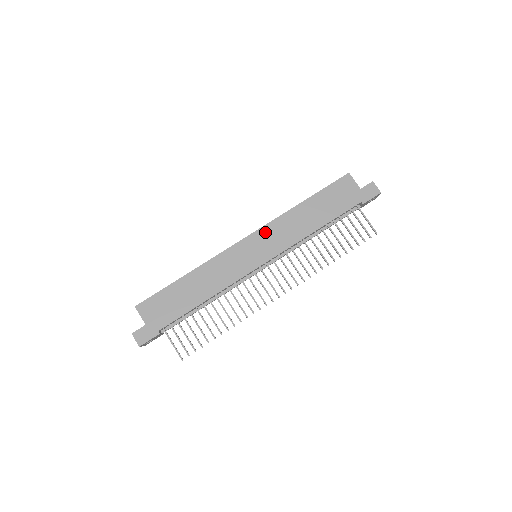
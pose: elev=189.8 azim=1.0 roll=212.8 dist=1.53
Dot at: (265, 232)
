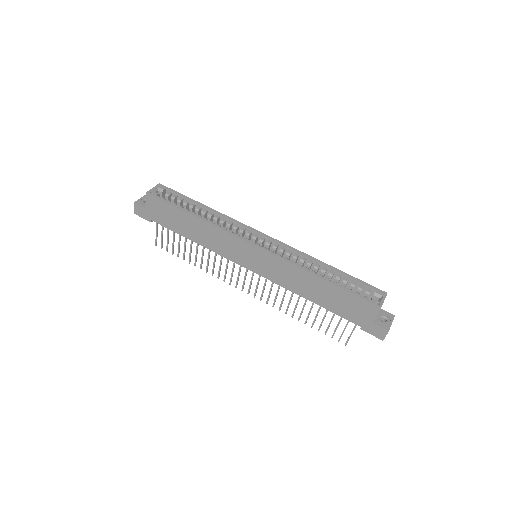
Dot at: (272, 260)
